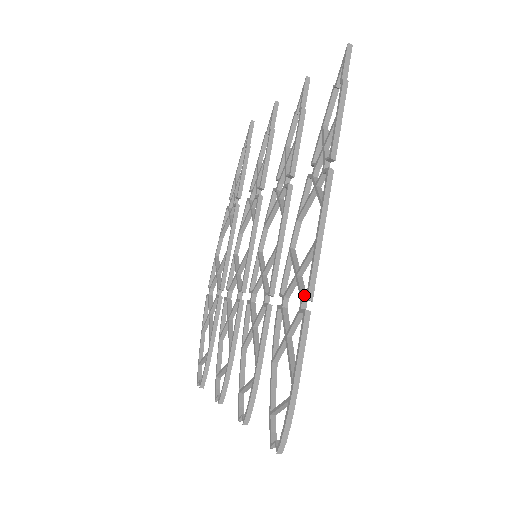
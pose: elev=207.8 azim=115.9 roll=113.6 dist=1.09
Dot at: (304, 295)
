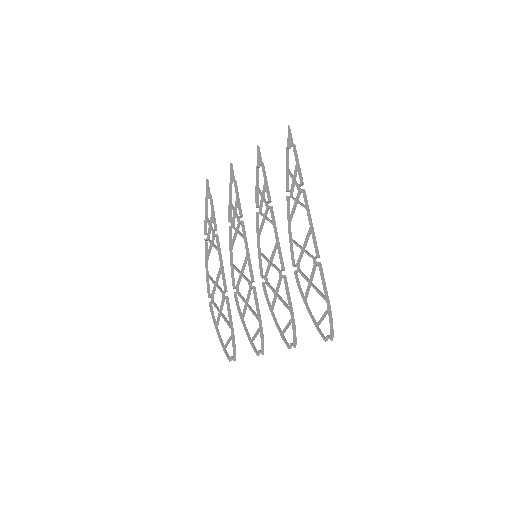
Dot at: (313, 257)
